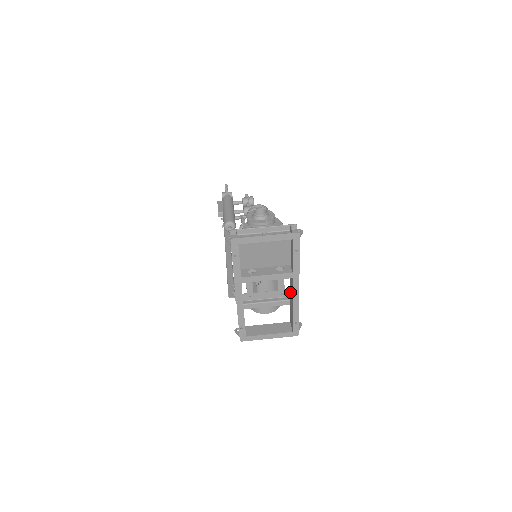
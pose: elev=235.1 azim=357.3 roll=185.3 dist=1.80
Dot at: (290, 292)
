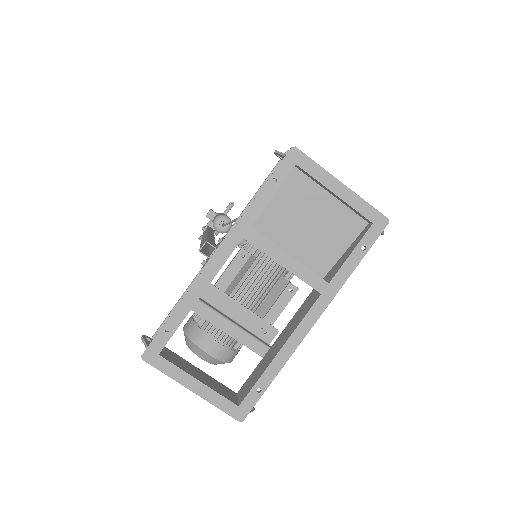
Dot at: (284, 330)
